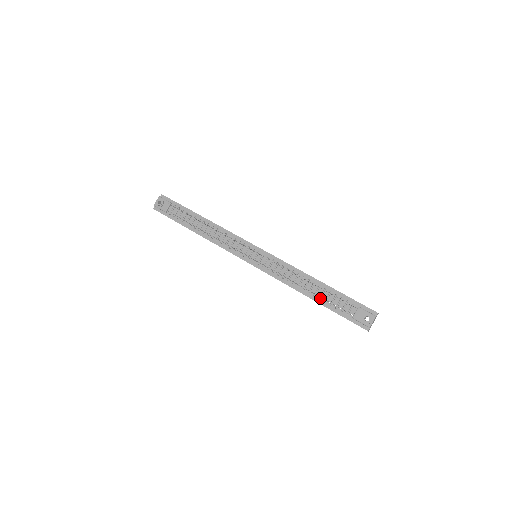
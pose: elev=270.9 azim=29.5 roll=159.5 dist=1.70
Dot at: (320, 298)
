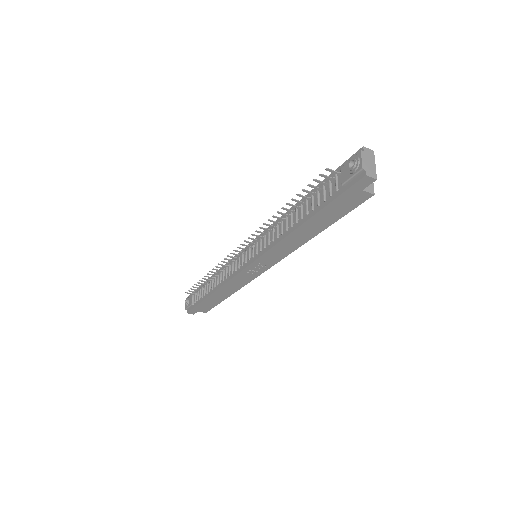
Dot at: (307, 212)
